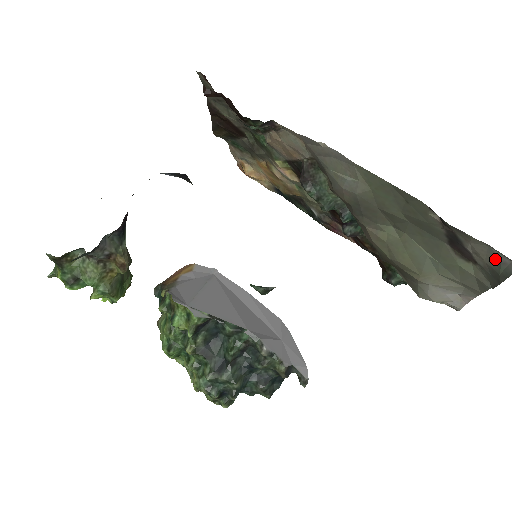
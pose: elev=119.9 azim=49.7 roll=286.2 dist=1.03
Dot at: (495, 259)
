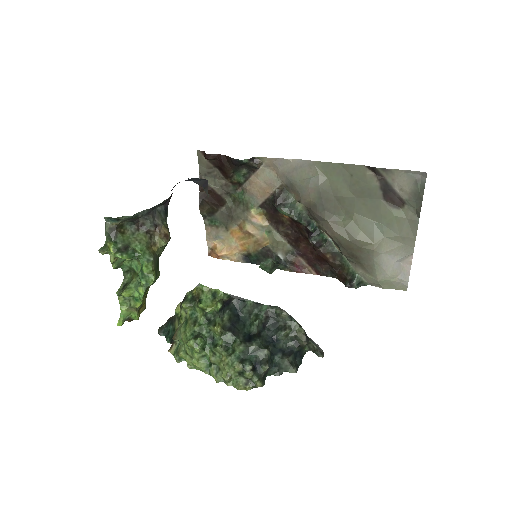
Dot at: (413, 182)
